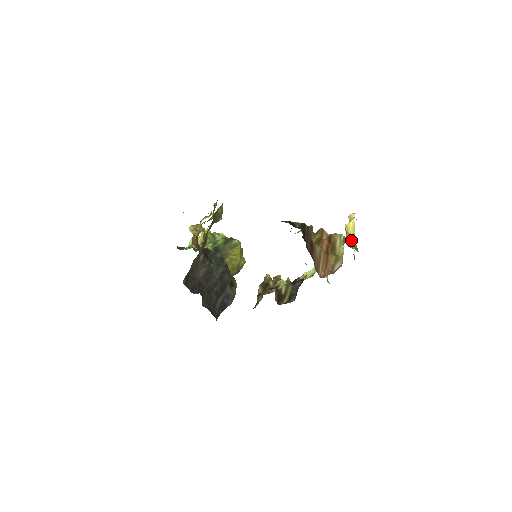
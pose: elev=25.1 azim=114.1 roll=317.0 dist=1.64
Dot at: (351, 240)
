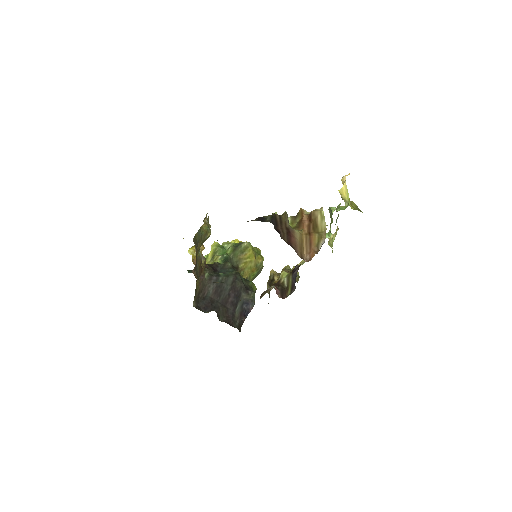
Dot at: occluded
